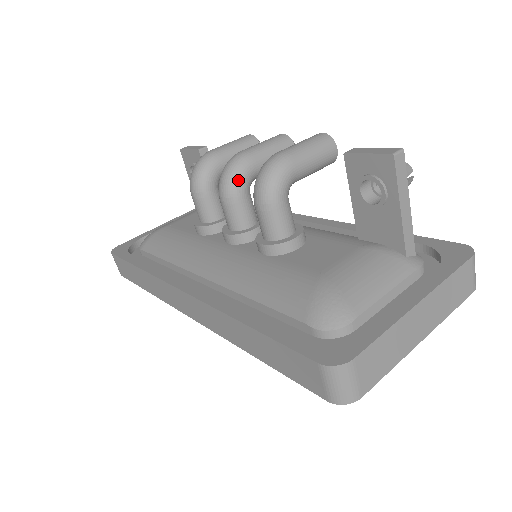
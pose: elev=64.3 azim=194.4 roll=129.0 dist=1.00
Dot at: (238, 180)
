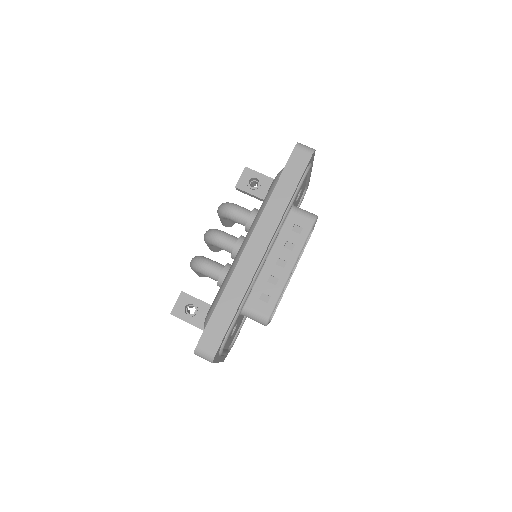
Dot at: (216, 229)
